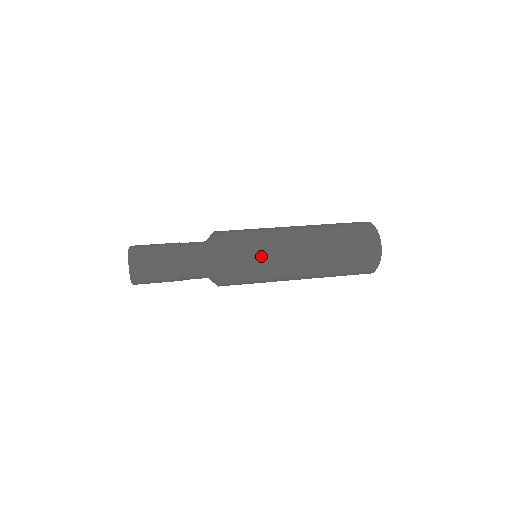
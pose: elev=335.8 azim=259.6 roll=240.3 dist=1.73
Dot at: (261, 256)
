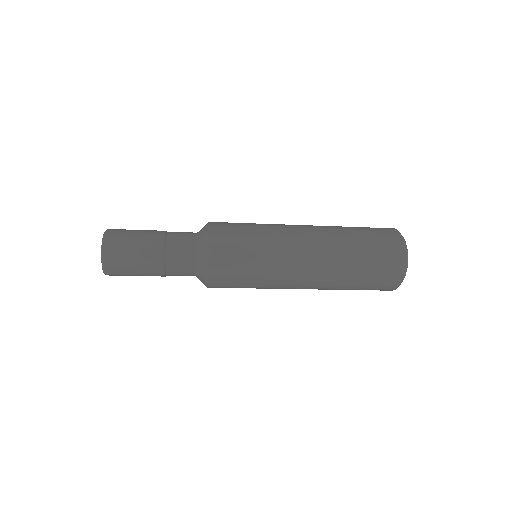
Dot at: (261, 258)
